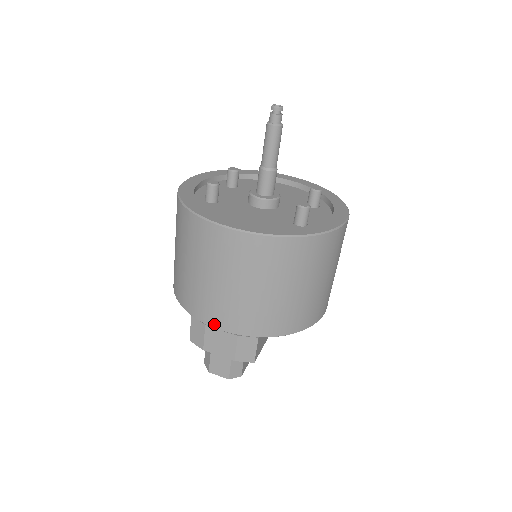
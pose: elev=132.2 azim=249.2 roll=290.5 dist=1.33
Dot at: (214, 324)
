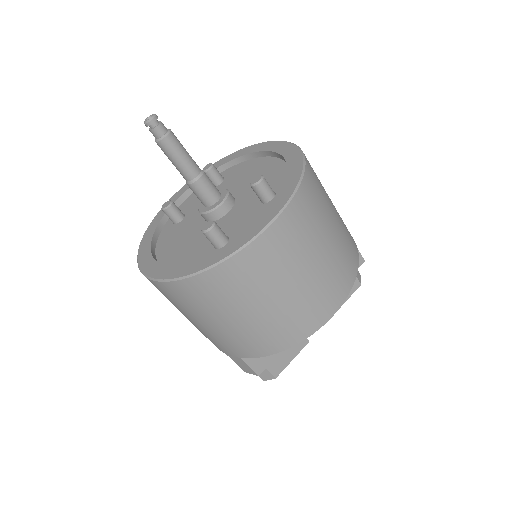
Dot at: occluded
